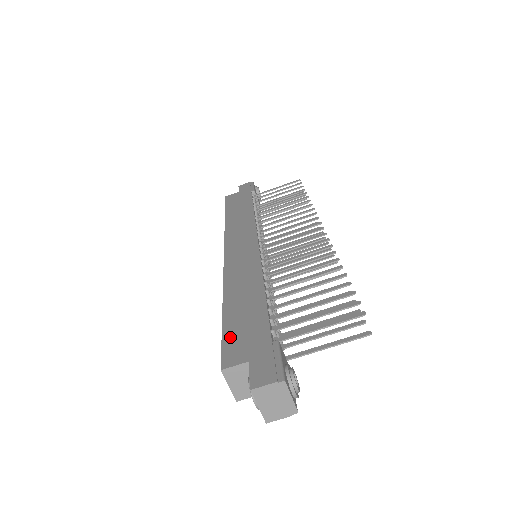
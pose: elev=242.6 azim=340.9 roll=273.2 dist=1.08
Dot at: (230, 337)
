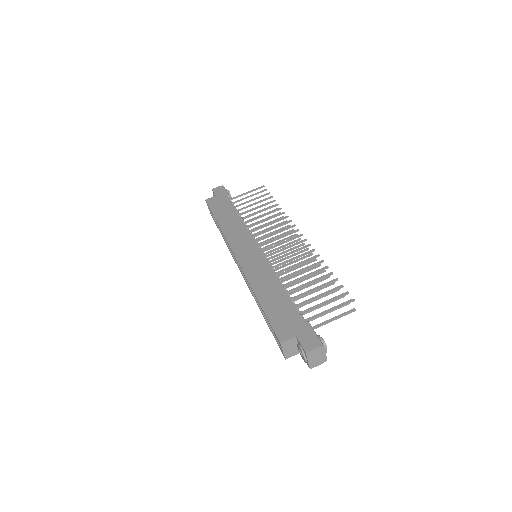
Dot at: (275, 322)
